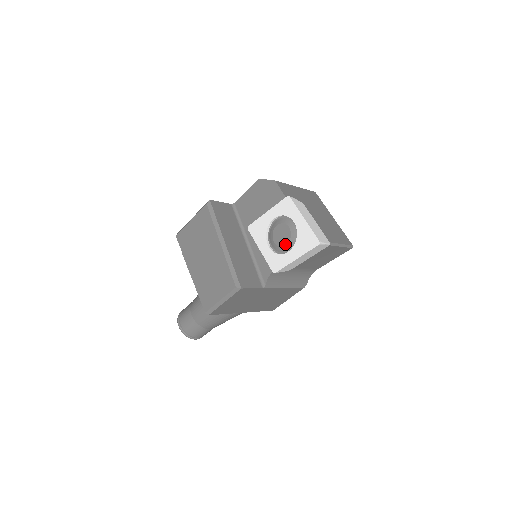
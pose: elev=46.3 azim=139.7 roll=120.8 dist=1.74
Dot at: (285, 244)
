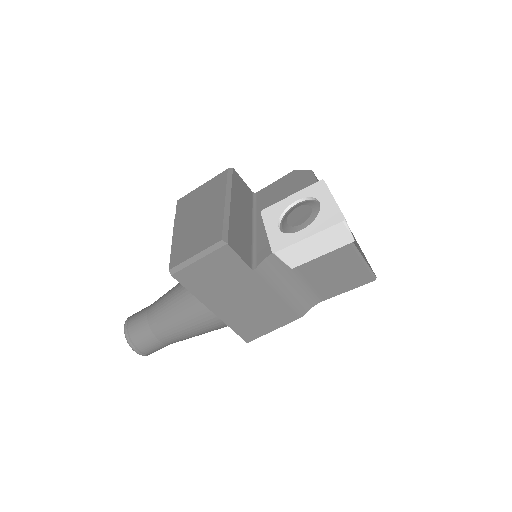
Dot at: (300, 224)
